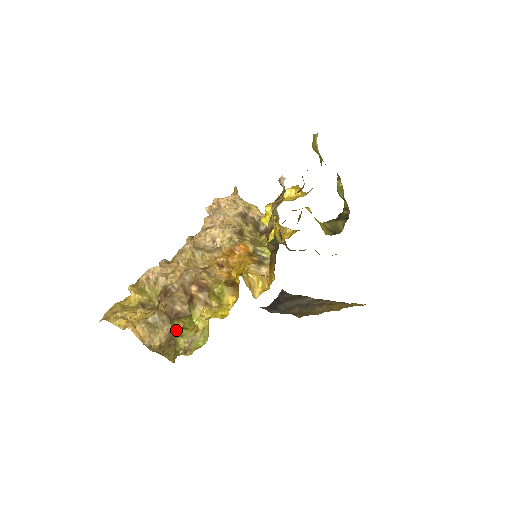
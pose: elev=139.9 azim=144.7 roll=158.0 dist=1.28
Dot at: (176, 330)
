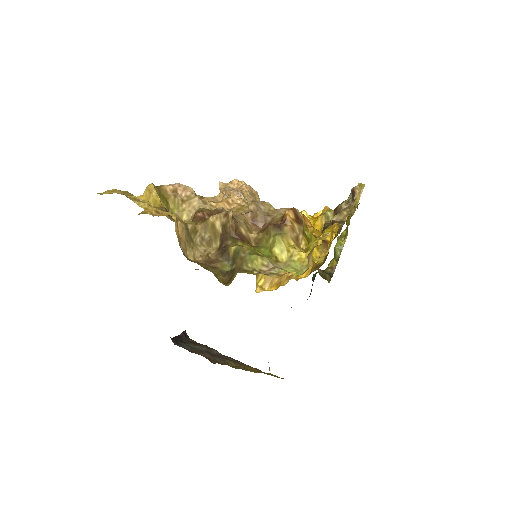
Dot at: (248, 248)
